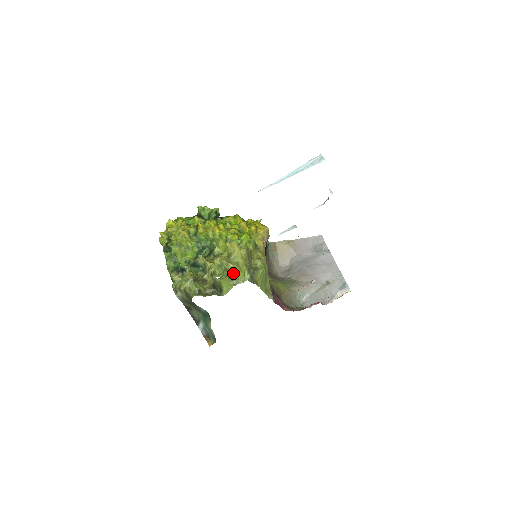
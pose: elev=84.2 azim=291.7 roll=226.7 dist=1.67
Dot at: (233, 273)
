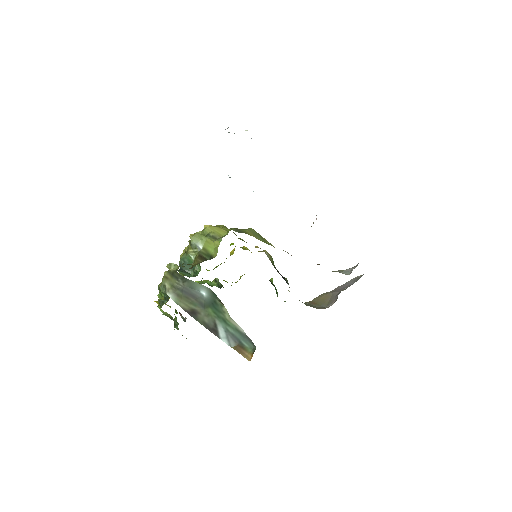
Dot at: (212, 233)
